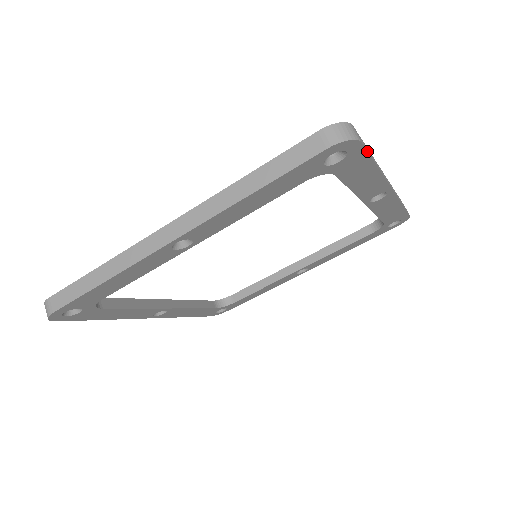
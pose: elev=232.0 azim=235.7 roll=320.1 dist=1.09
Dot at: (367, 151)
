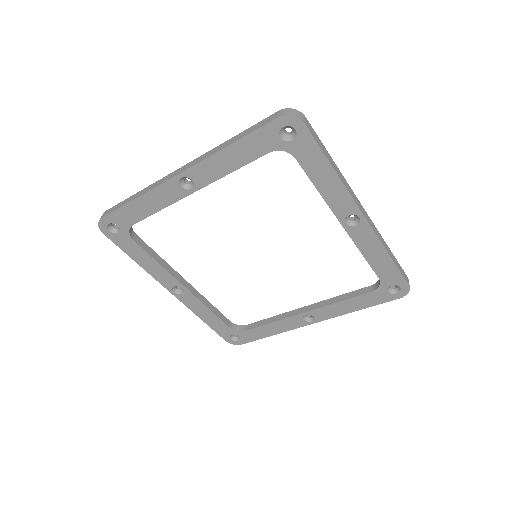
Dot at: (314, 139)
